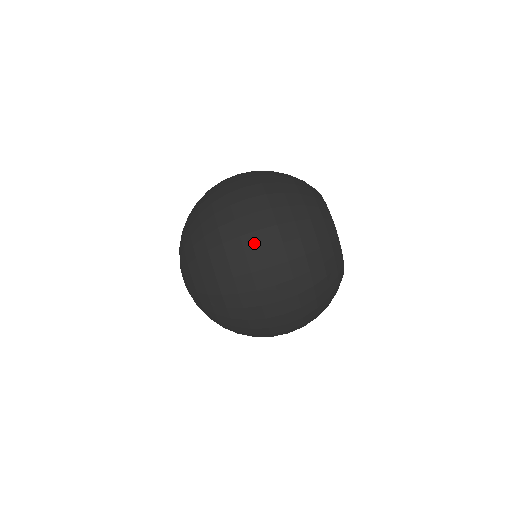
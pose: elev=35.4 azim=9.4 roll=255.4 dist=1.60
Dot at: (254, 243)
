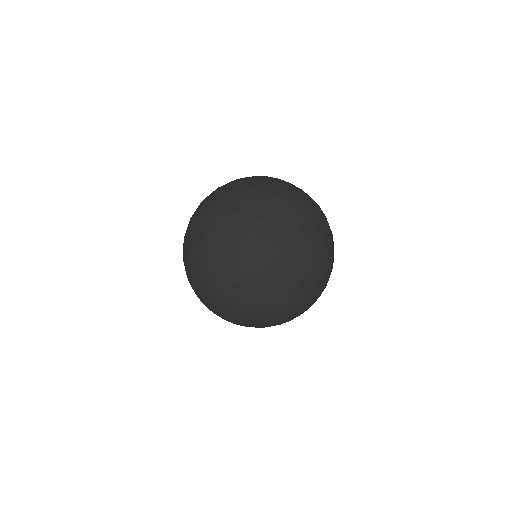
Dot at: (213, 196)
